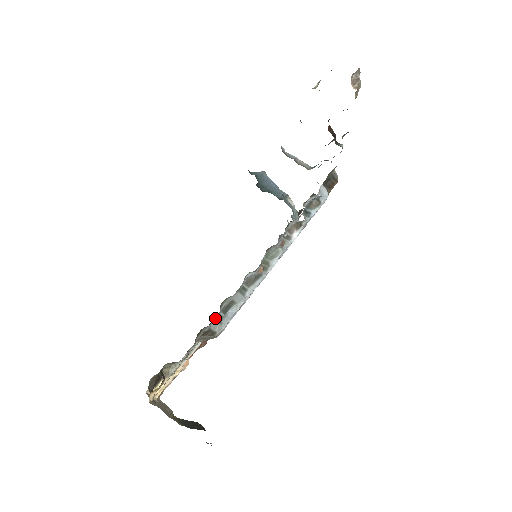
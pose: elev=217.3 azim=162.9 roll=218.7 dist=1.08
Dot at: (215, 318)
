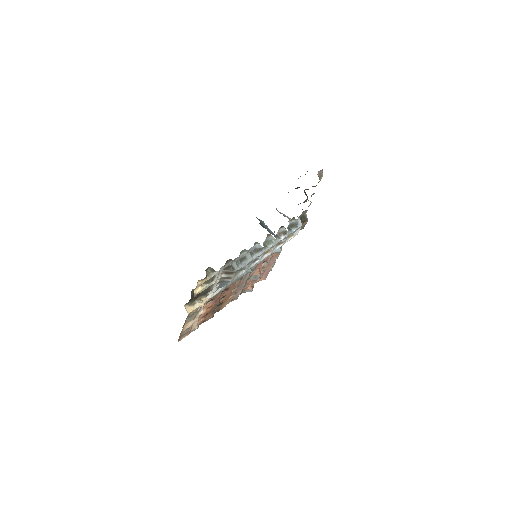
Dot at: (235, 261)
